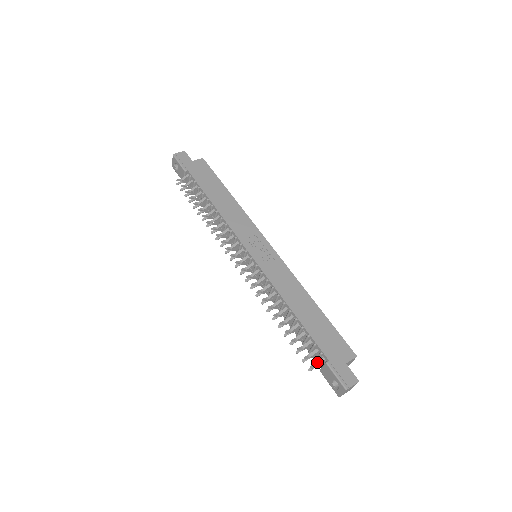
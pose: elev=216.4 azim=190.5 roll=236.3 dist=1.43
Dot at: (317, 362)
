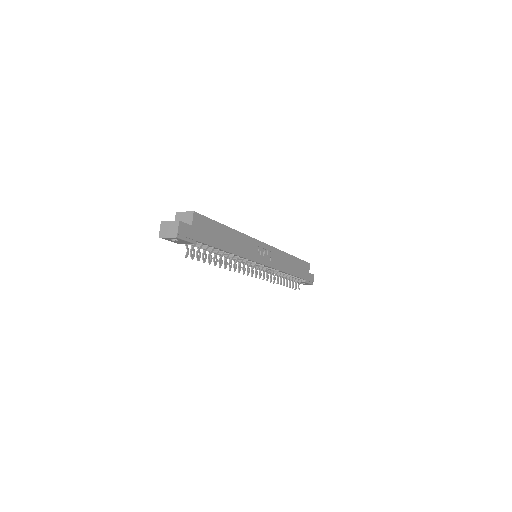
Dot at: (299, 284)
